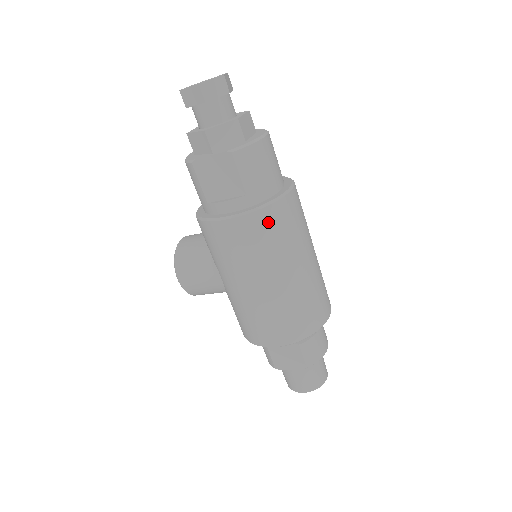
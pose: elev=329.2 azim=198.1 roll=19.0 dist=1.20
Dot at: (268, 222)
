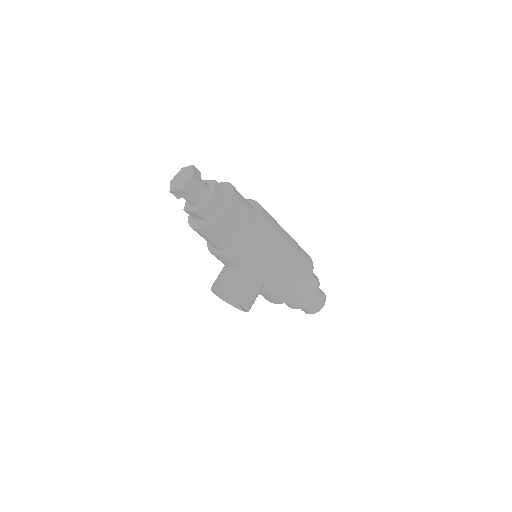
Dot at: (267, 217)
